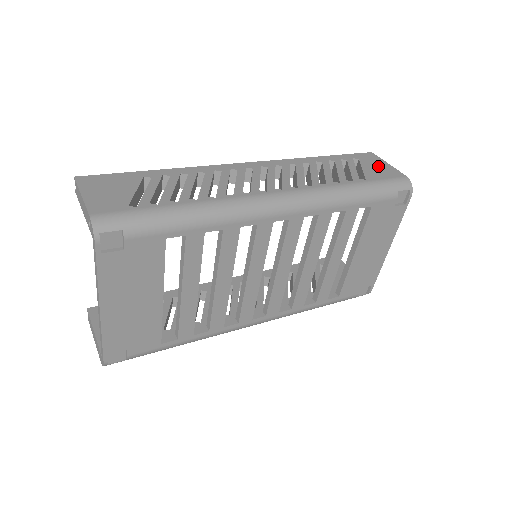
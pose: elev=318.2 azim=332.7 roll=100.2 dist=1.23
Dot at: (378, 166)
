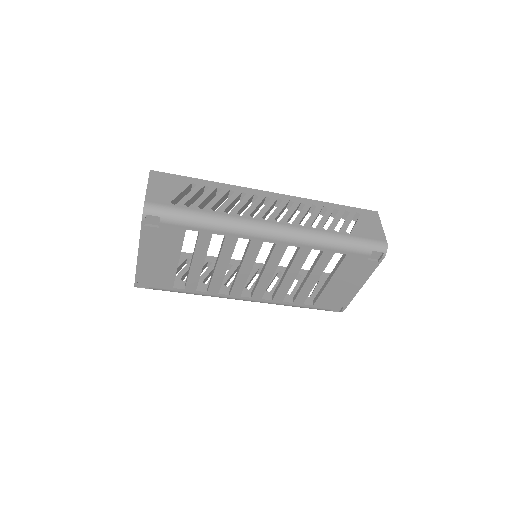
Dot at: (371, 226)
